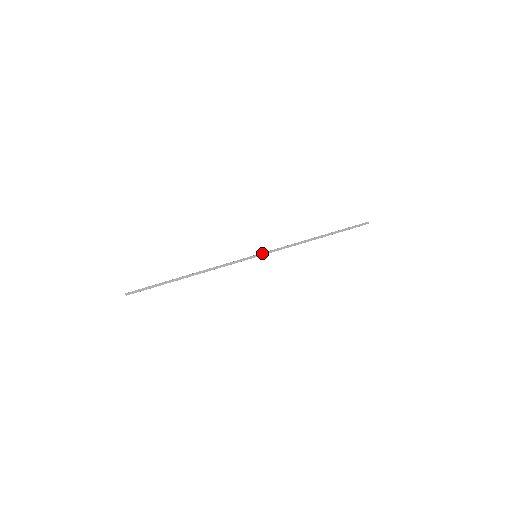
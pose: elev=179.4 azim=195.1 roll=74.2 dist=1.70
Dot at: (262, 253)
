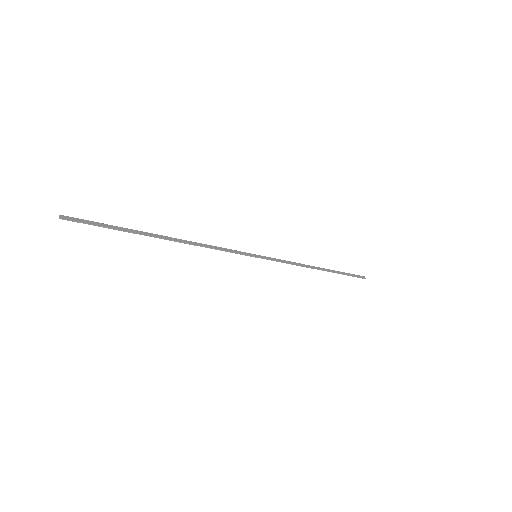
Dot at: (263, 256)
